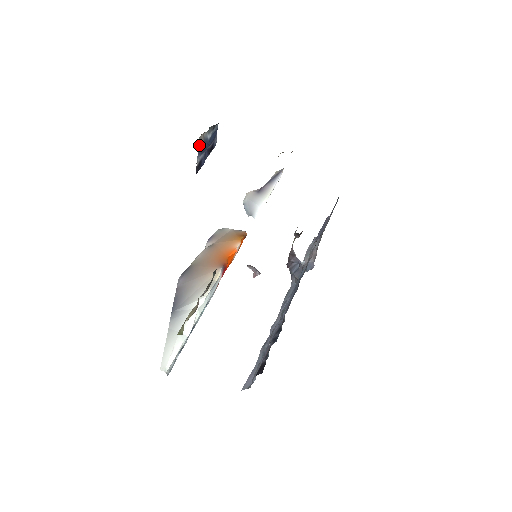
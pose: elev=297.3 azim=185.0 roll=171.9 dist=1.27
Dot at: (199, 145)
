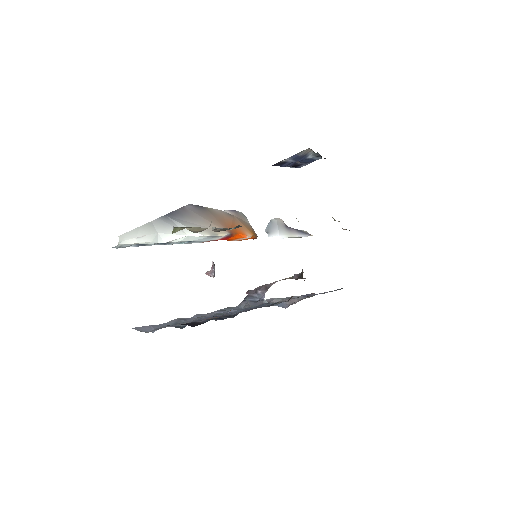
Dot at: (302, 152)
